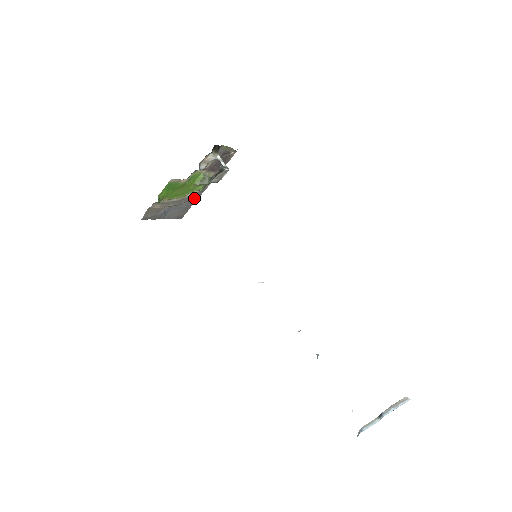
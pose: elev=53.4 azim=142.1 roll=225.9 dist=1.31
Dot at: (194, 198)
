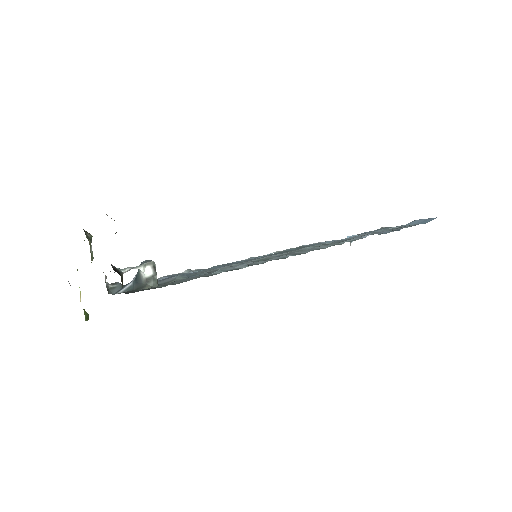
Dot at: occluded
